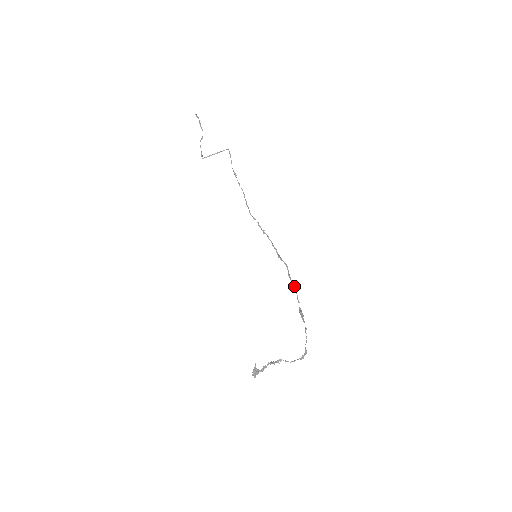
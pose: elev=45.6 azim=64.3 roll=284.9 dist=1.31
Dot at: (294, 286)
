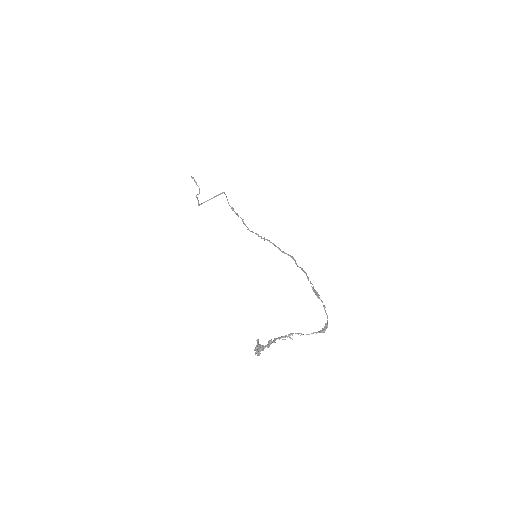
Dot at: (303, 270)
